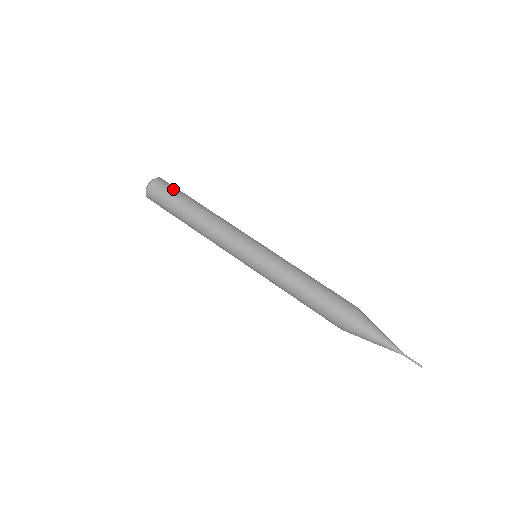
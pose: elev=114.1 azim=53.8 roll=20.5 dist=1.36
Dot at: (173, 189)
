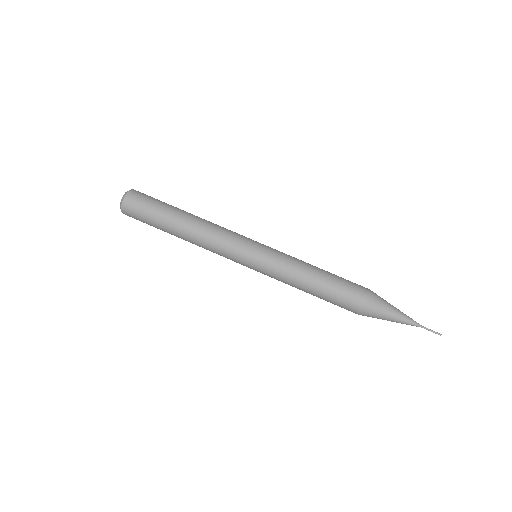
Dot at: (148, 204)
